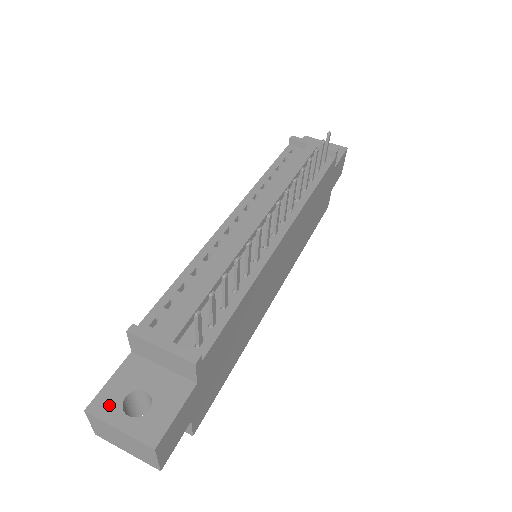
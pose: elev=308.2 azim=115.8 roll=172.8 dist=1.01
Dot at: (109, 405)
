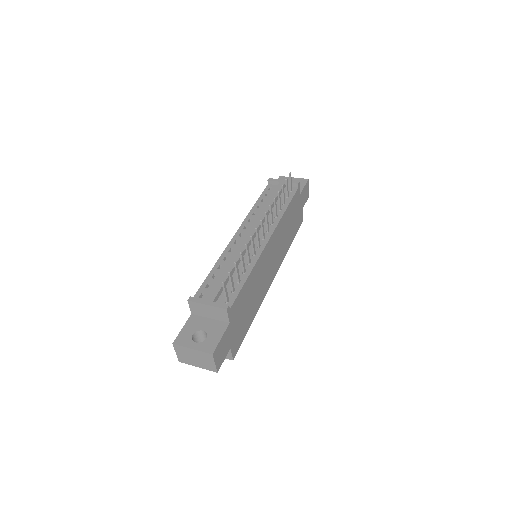
Dot at: (185, 339)
